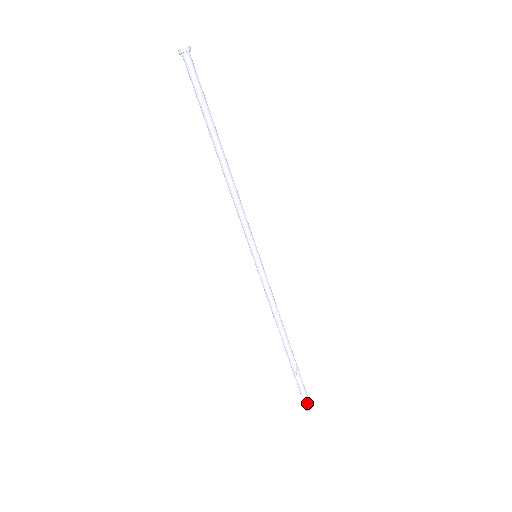
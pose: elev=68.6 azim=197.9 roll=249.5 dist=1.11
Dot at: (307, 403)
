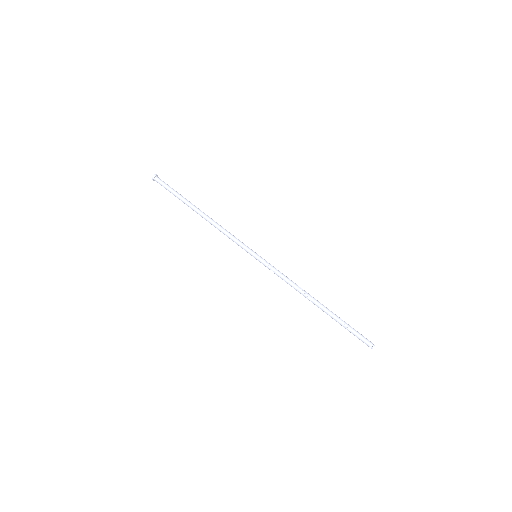
Dot at: (367, 339)
